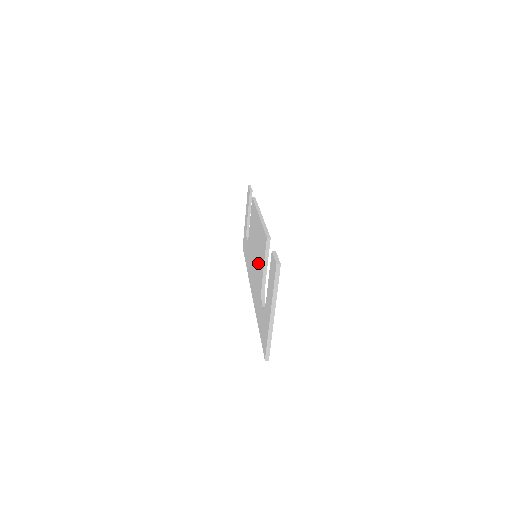
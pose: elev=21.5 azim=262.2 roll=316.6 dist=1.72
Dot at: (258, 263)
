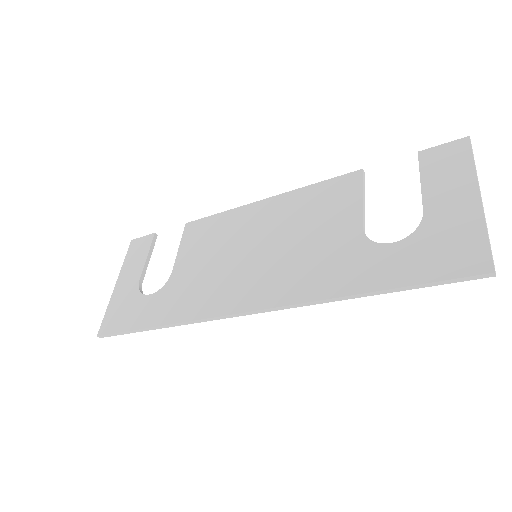
Dot at: (306, 233)
